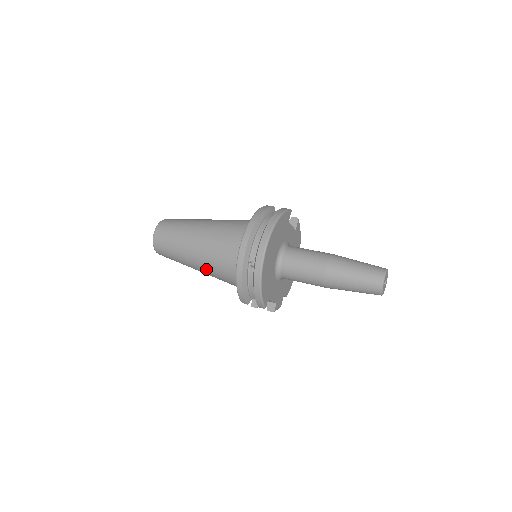
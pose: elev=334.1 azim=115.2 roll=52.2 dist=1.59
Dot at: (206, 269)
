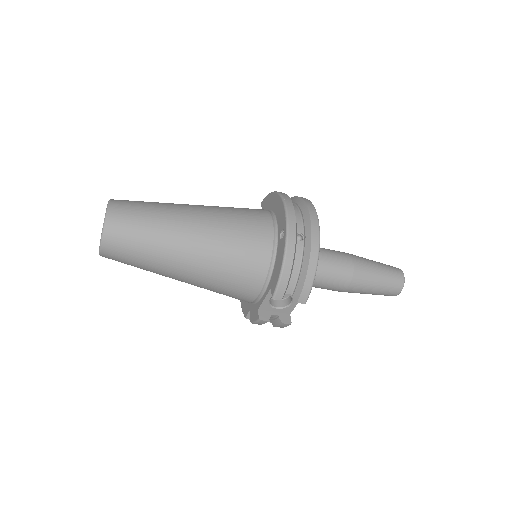
Dot at: (208, 259)
